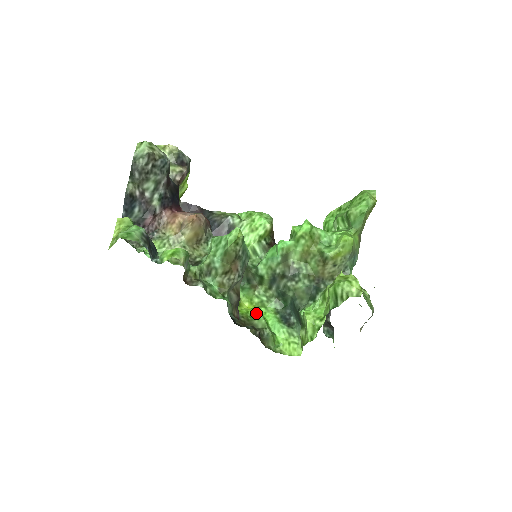
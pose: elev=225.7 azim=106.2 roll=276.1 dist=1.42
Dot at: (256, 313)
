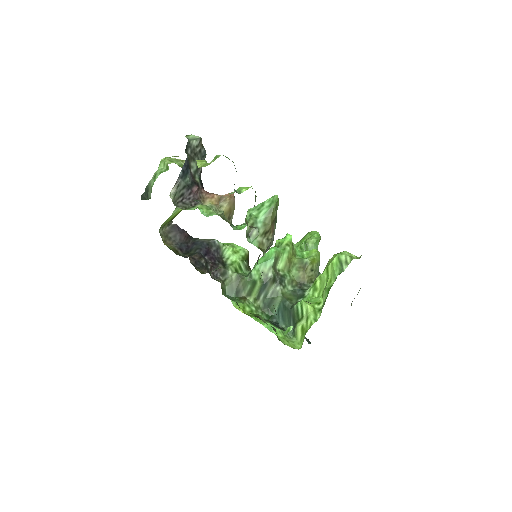
Dot at: (255, 314)
